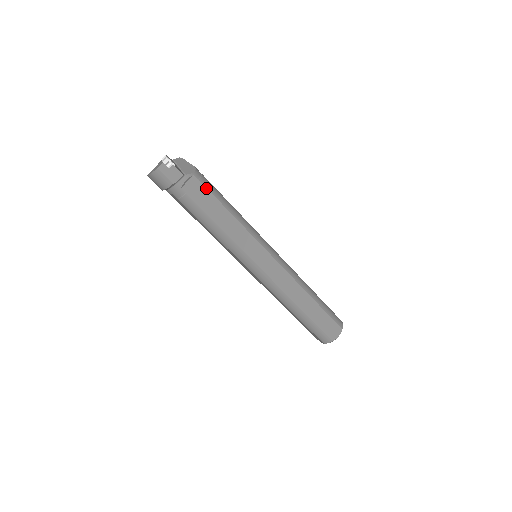
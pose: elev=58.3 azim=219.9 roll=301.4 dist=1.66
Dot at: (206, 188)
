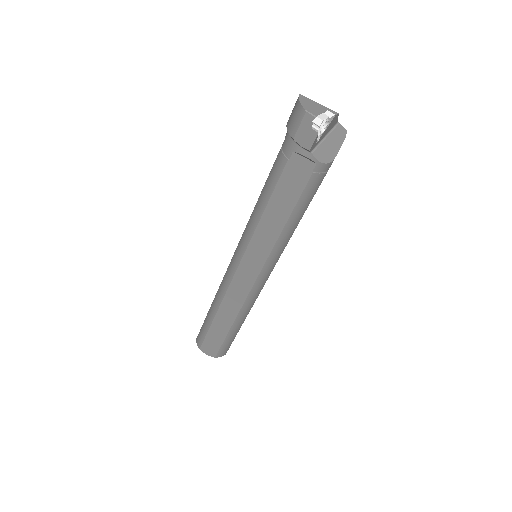
Dot at: (306, 184)
